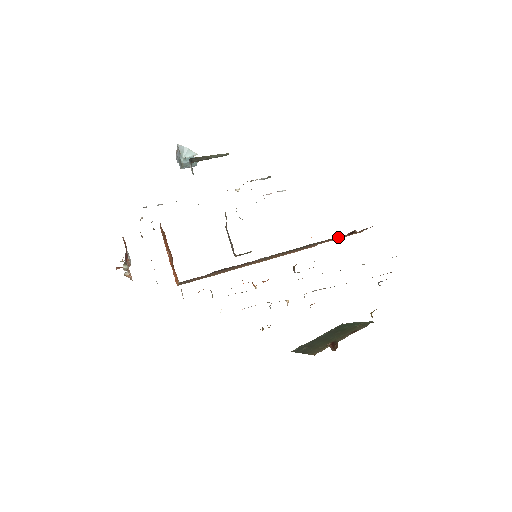
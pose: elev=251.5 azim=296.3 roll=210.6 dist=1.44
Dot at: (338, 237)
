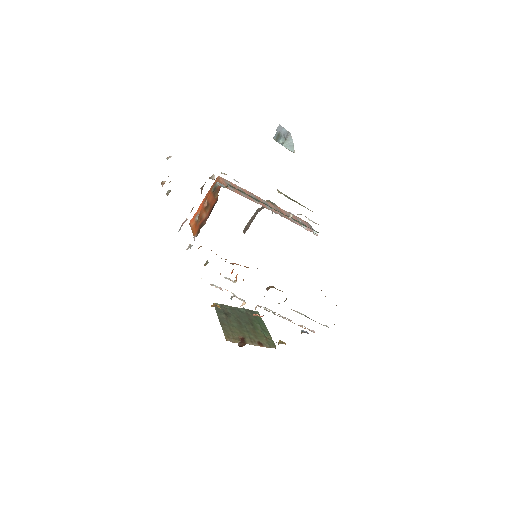
Dot at: occluded
